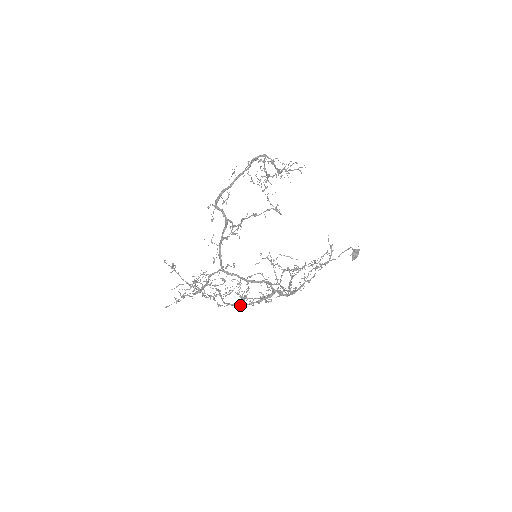
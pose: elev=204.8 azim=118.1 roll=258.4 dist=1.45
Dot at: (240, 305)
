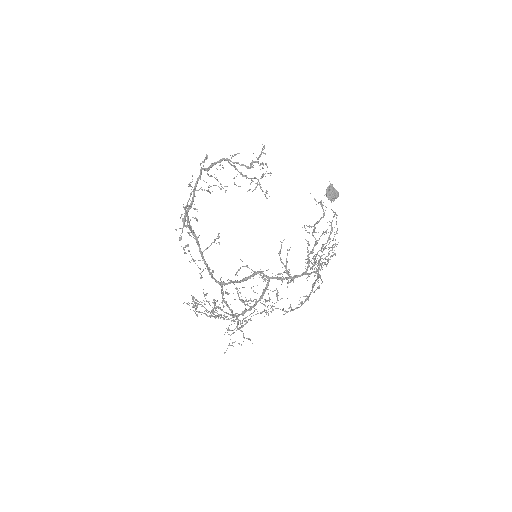
Dot at: occluded
